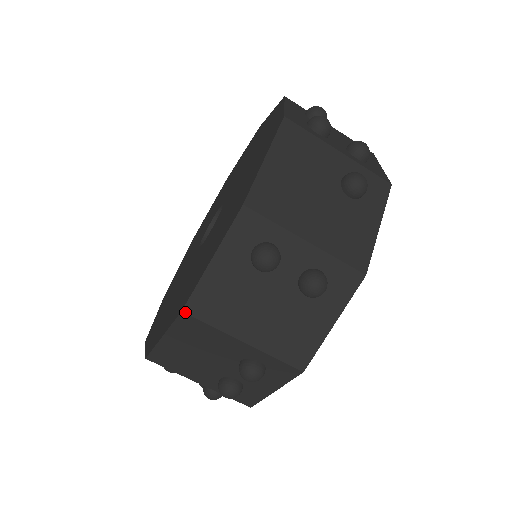
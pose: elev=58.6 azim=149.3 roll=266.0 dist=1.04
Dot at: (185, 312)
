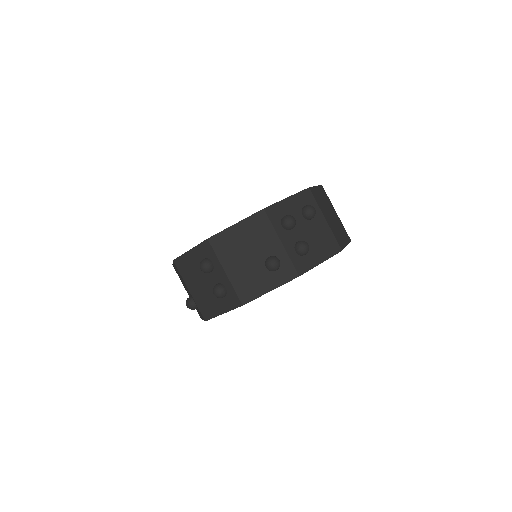
Dot at: (174, 262)
